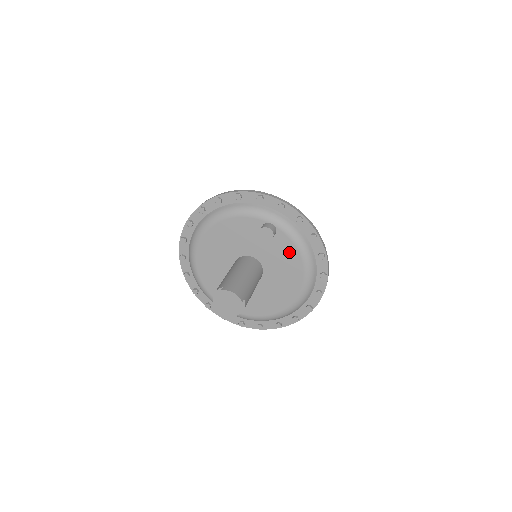
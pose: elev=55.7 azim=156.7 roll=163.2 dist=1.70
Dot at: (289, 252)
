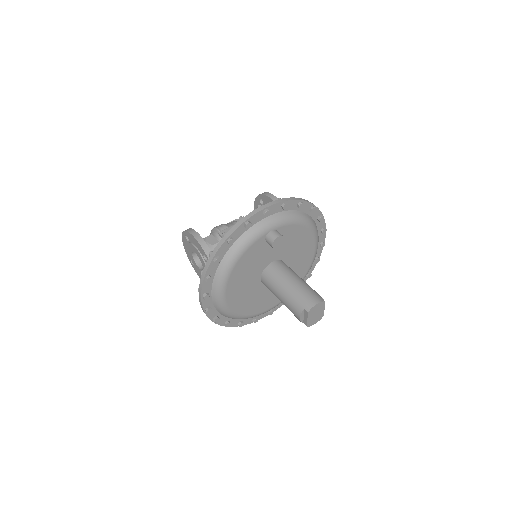
Dot at: (294, 232)
